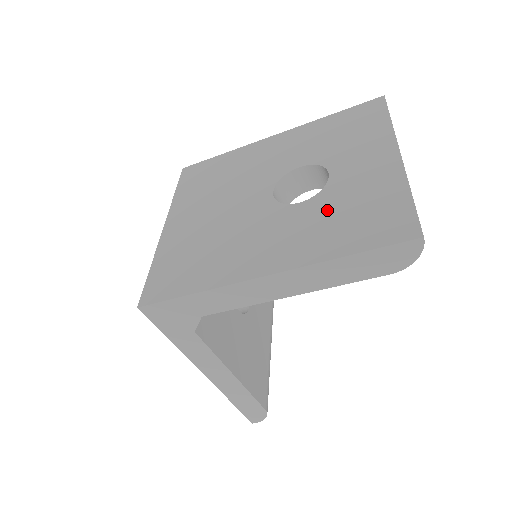
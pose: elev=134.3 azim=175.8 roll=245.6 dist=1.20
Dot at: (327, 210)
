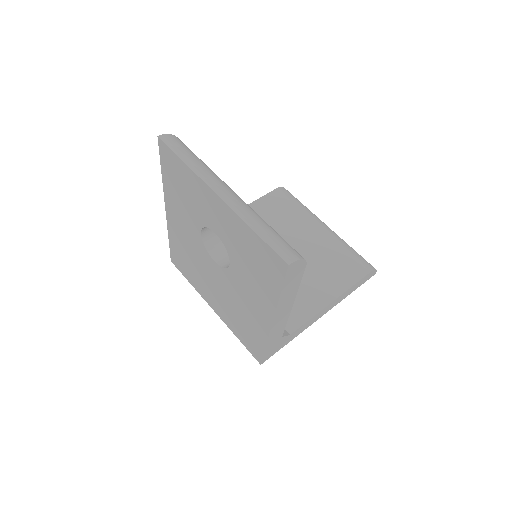
Dot at: (243, 265)
